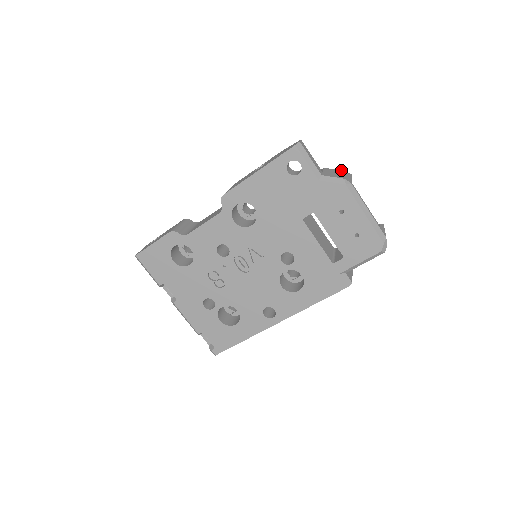
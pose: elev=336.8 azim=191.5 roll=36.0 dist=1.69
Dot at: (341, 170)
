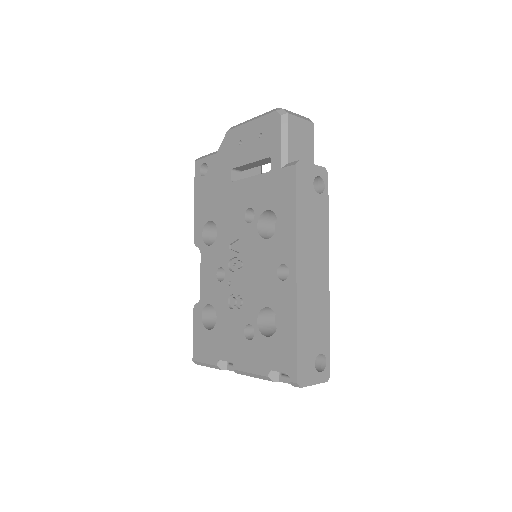
Dot at: occluded
